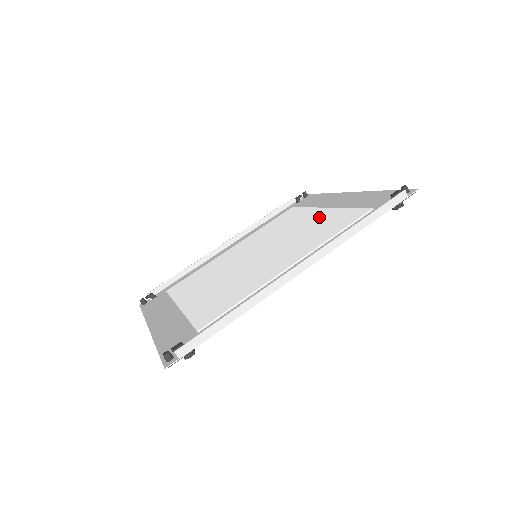
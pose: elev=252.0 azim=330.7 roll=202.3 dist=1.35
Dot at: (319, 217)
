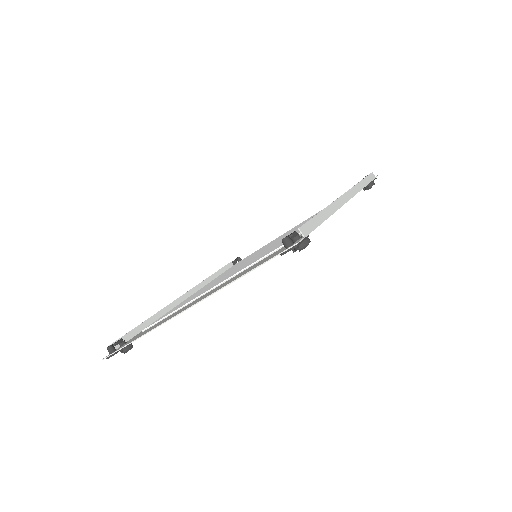
Dot at: occluded
